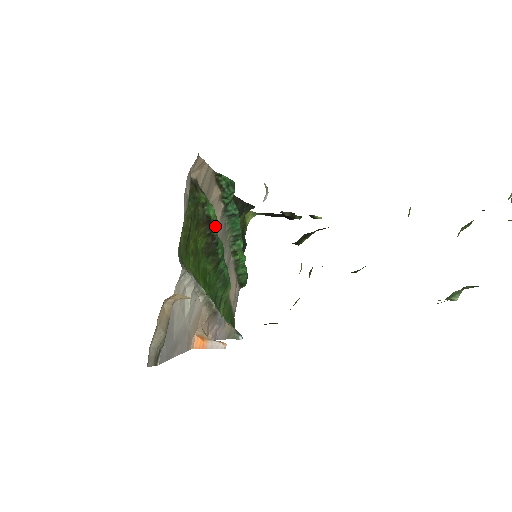
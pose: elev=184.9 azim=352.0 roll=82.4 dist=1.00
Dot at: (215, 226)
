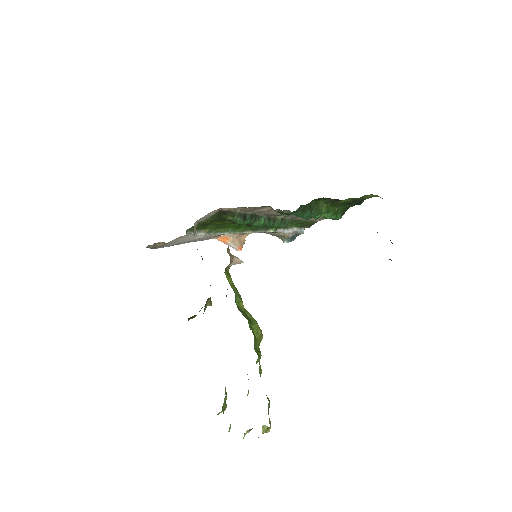
Dot at: occluded
